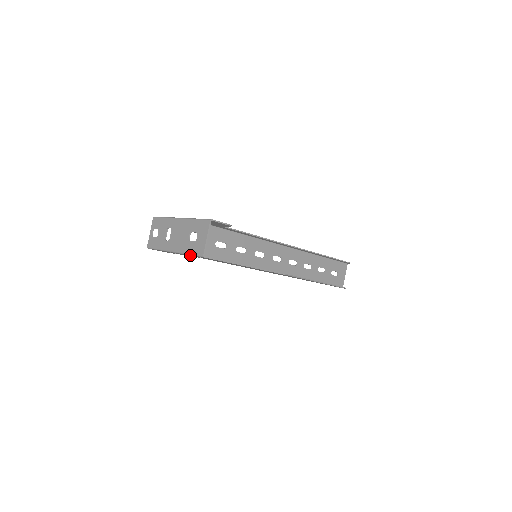
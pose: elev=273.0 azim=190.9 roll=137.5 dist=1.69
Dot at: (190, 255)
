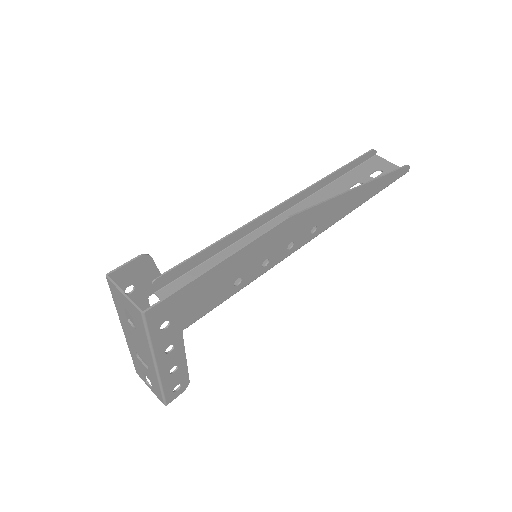
Dot at: (155, 339)
